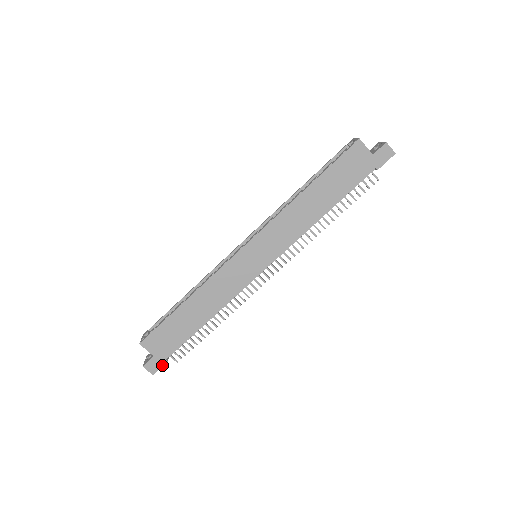
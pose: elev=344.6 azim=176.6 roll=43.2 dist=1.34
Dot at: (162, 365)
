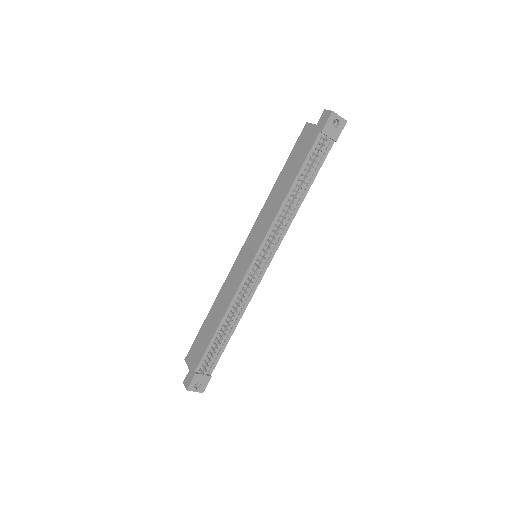
Dot at: (192, 378)
